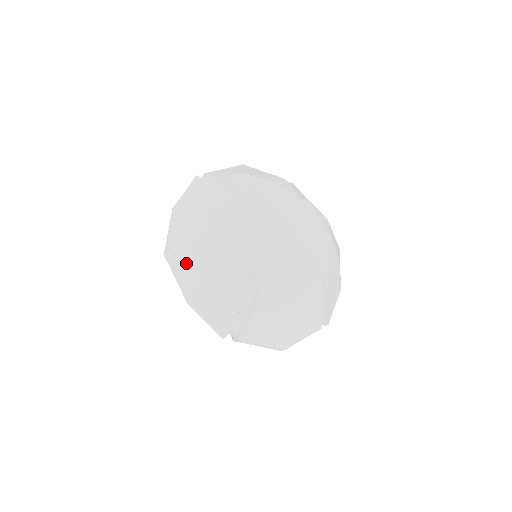
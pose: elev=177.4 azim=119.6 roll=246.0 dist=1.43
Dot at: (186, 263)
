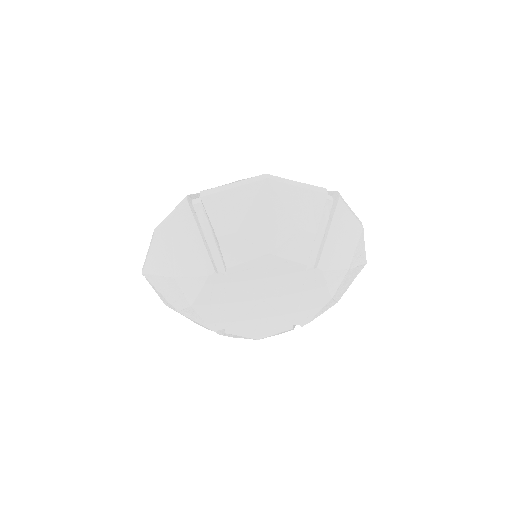
Dot at: (159, 293)
